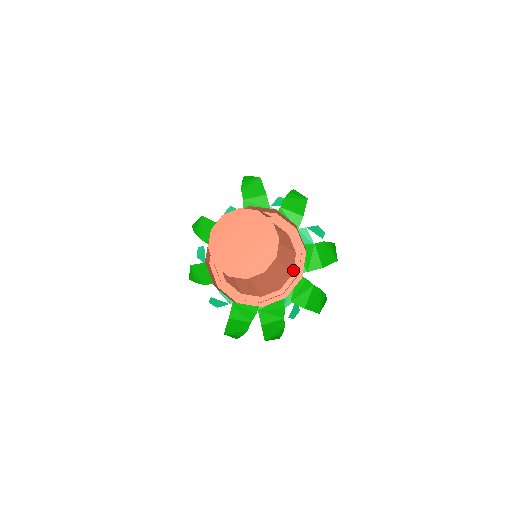
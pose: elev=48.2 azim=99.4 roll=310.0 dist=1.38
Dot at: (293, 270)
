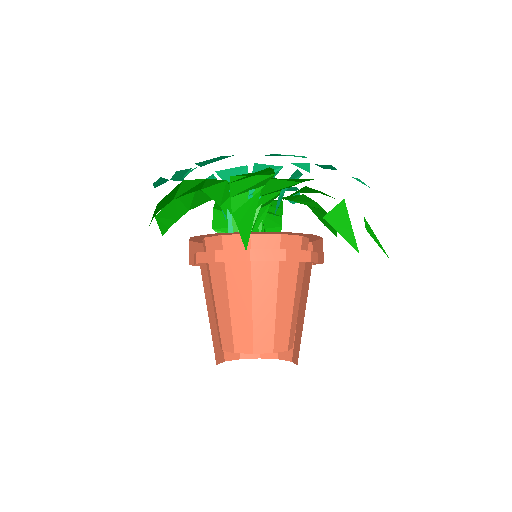
Dot at: occluded
